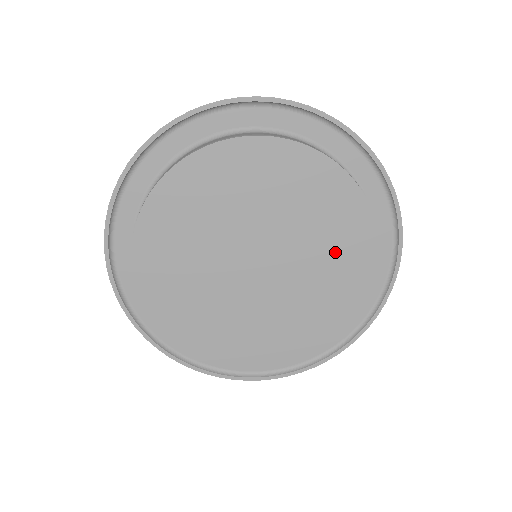
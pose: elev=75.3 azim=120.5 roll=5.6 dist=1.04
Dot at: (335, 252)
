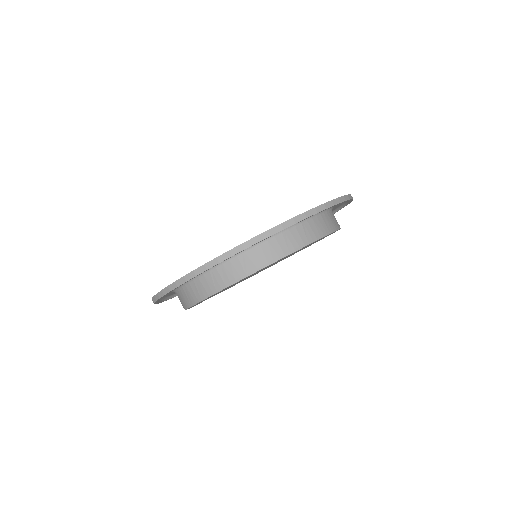
Dot at: occluded
